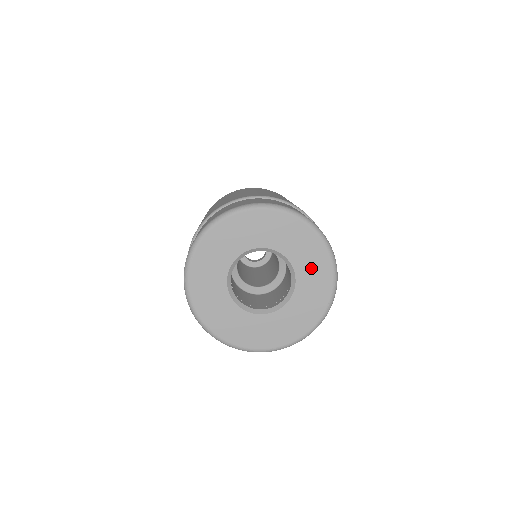
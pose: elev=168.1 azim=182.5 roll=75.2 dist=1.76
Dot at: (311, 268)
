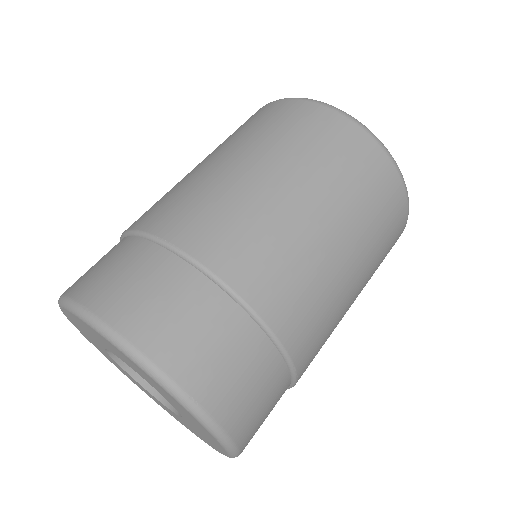
Dot at: (202, 433)
